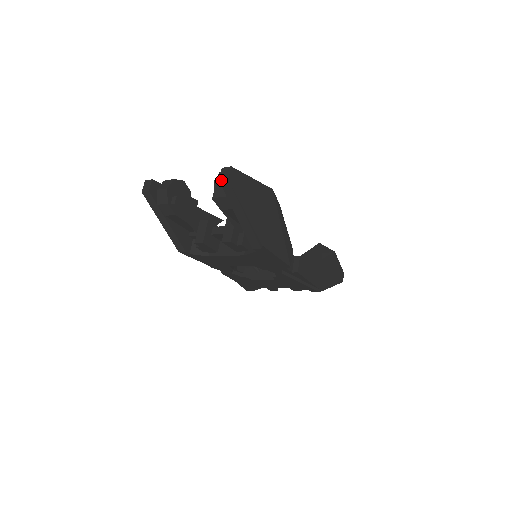
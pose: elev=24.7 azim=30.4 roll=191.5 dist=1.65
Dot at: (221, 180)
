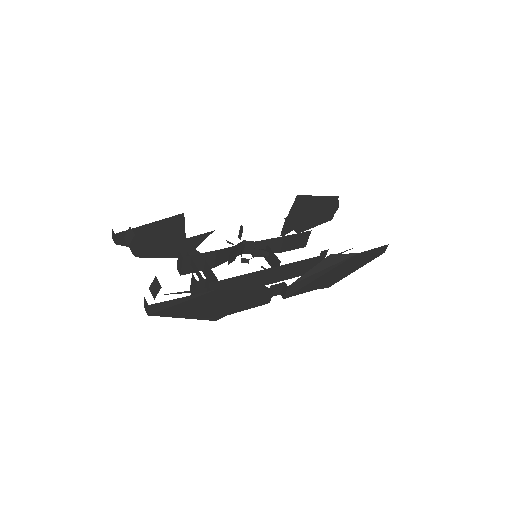
Dot at: occluded
